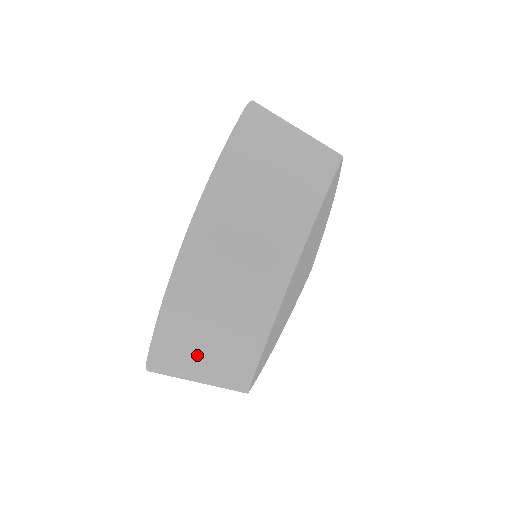
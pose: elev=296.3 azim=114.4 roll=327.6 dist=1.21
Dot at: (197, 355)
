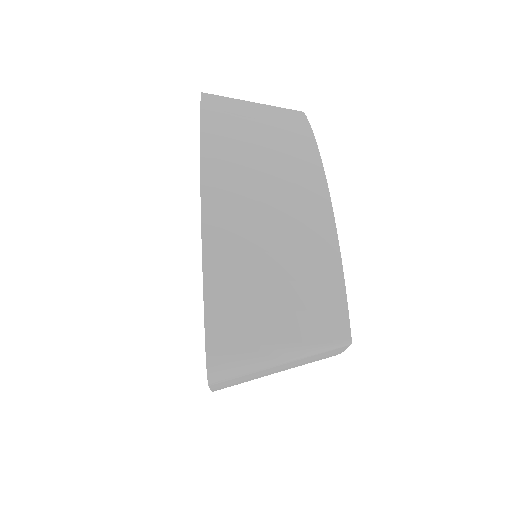
Dot at: (270, 308)
